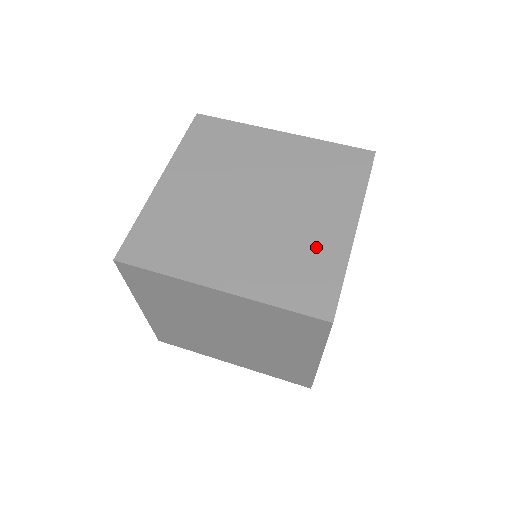
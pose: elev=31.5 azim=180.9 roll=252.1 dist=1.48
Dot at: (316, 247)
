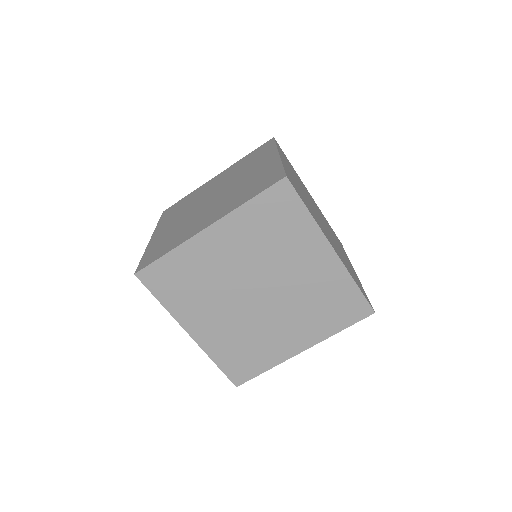
Dot at: occluded
